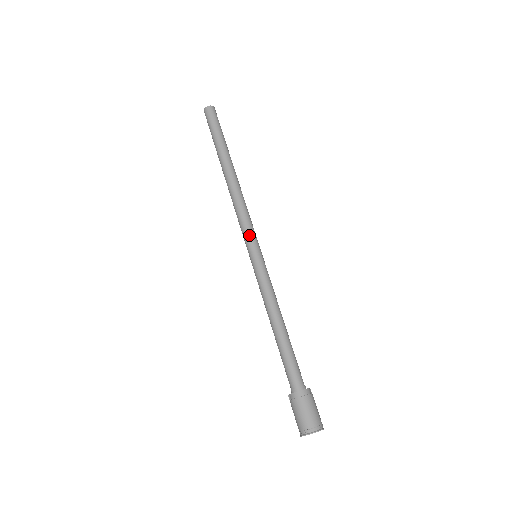
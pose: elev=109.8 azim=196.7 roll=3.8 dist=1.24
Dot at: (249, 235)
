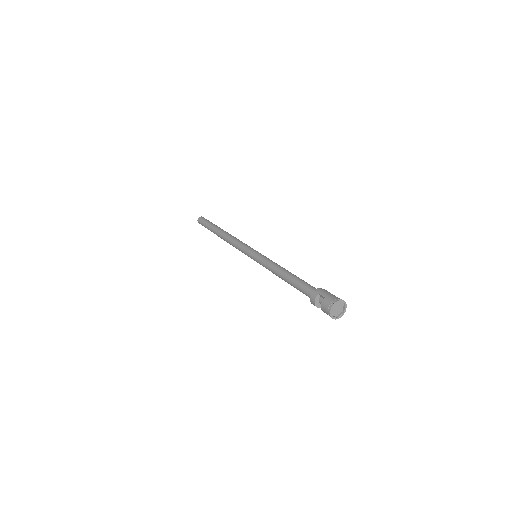
Dot at: occluded
